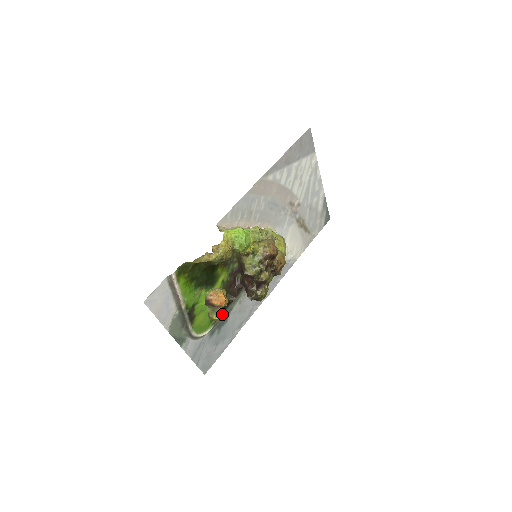
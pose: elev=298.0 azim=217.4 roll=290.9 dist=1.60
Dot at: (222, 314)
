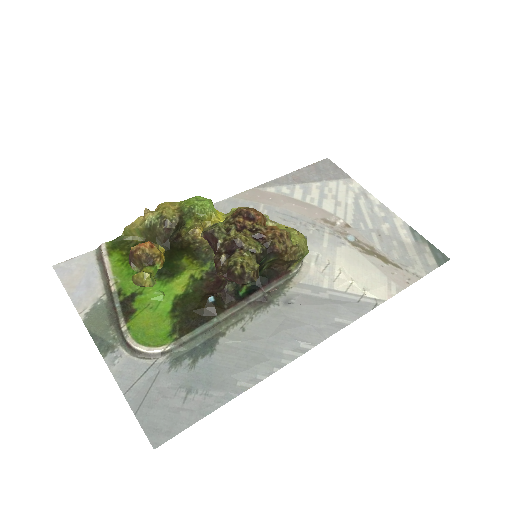
Dot at: (196, 330)
